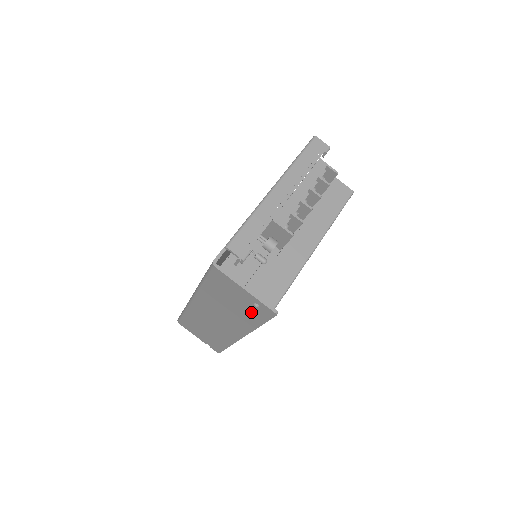
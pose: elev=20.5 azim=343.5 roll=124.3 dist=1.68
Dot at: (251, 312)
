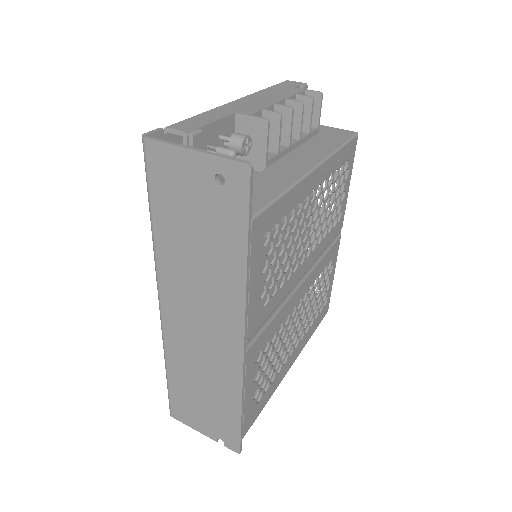
Dot at: (222, 218)
